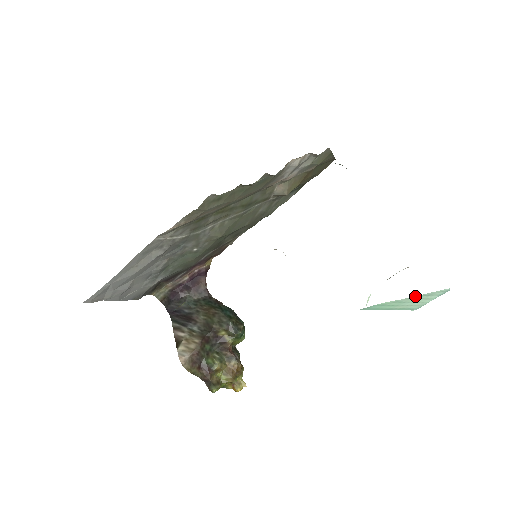
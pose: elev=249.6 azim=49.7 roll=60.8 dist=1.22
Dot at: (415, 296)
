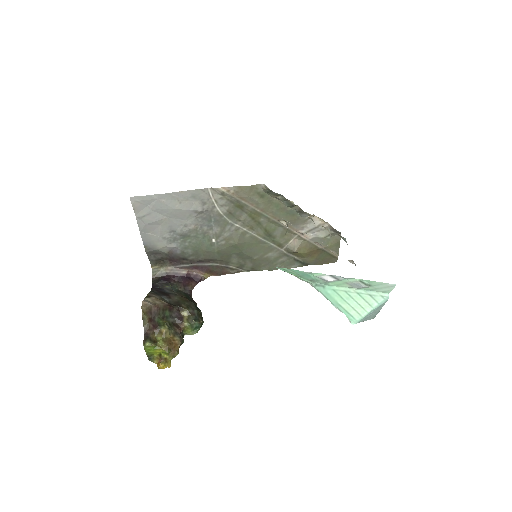
Dot at: (362, 291)
